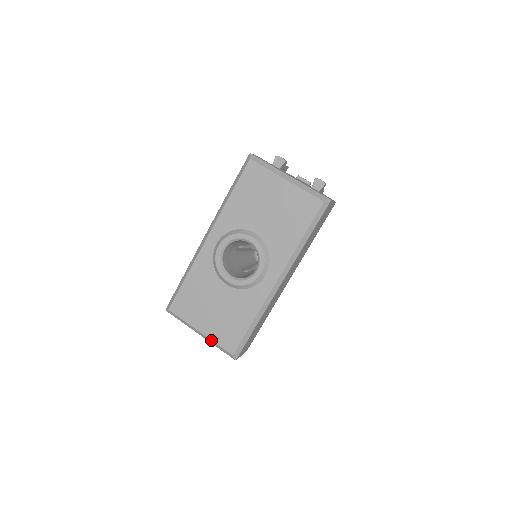
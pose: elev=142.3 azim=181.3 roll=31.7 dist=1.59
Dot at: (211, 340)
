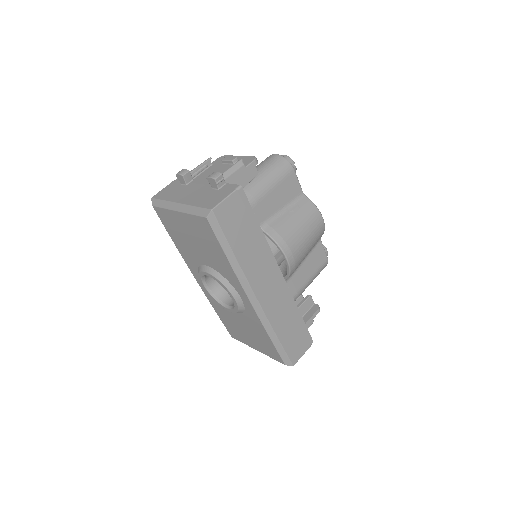
Dot at: occluded
